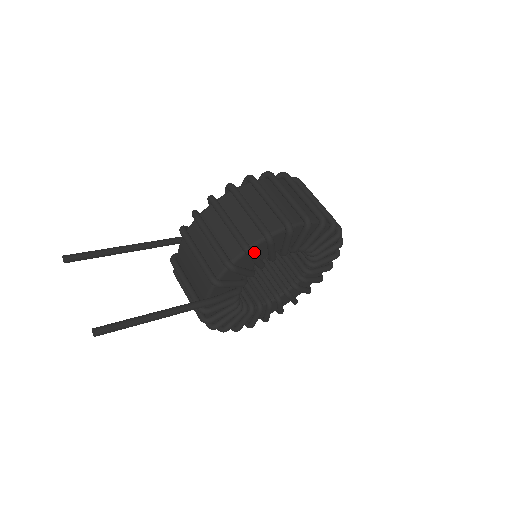
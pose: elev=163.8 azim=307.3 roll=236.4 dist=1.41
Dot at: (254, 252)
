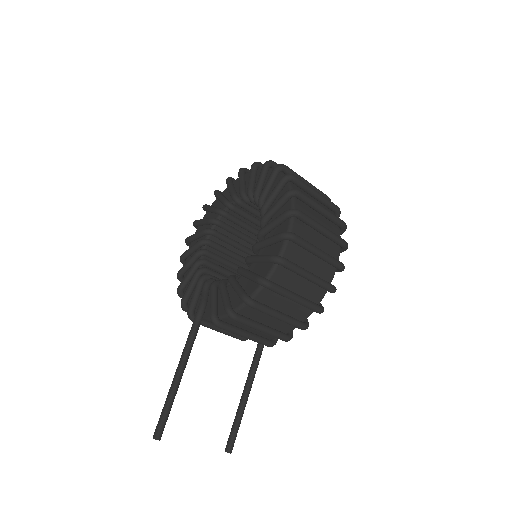
Dot at: (308, 322)
